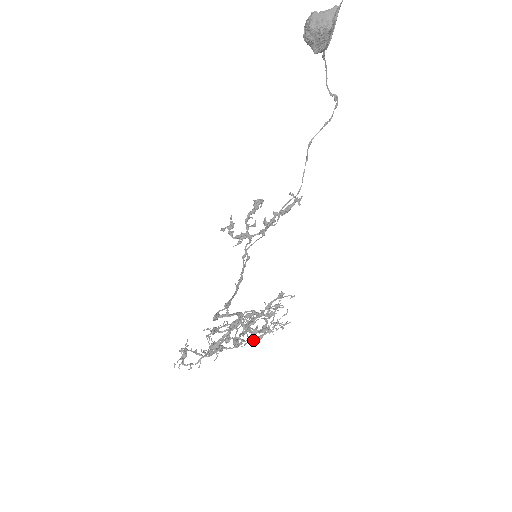
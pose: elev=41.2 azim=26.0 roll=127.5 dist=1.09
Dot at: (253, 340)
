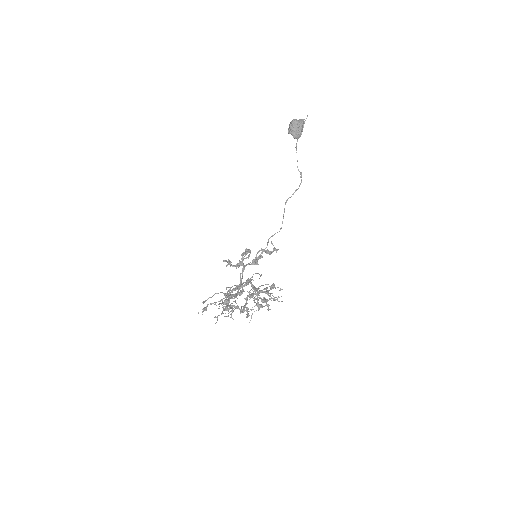
Dot at: (257, 305)
